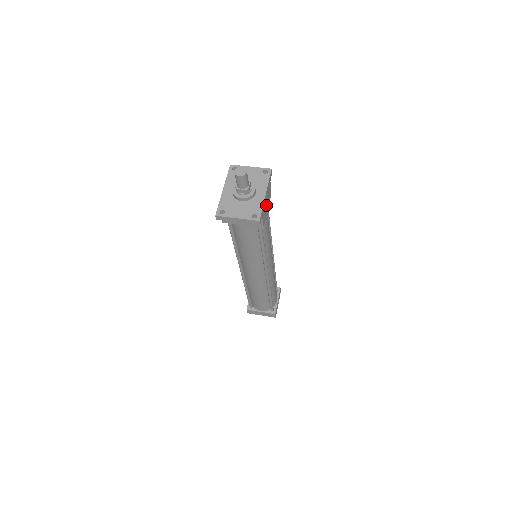
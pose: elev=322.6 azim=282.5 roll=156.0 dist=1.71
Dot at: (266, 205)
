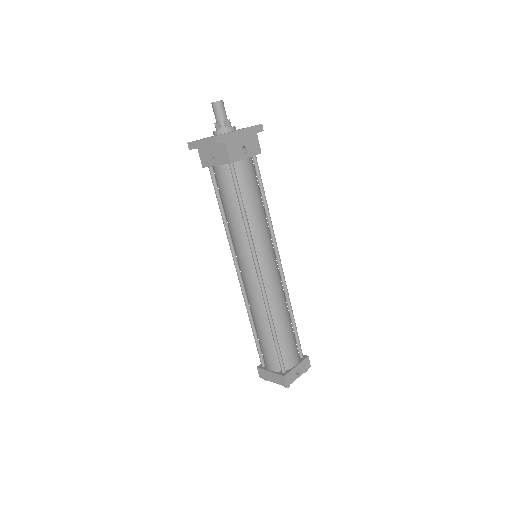
Dot at: (242, 147)
